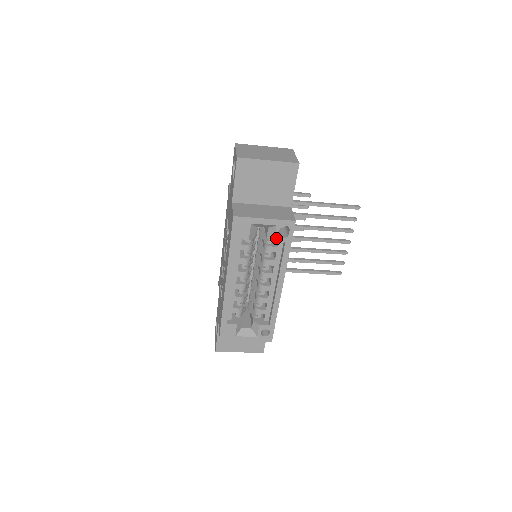
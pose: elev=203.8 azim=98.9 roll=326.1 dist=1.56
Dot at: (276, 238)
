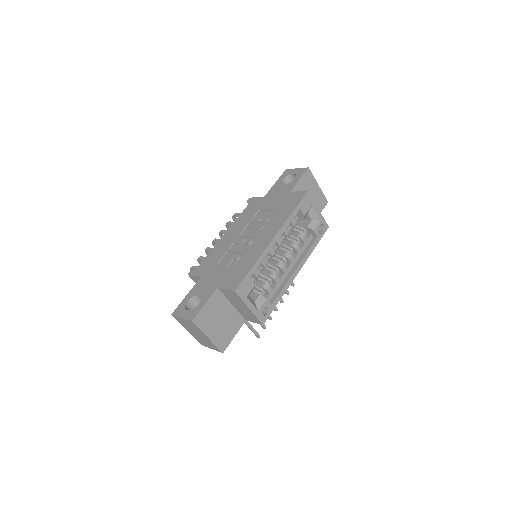
Dot at: (316, 229)
